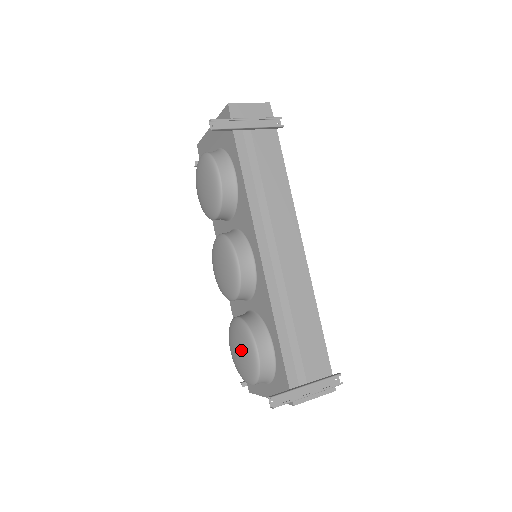
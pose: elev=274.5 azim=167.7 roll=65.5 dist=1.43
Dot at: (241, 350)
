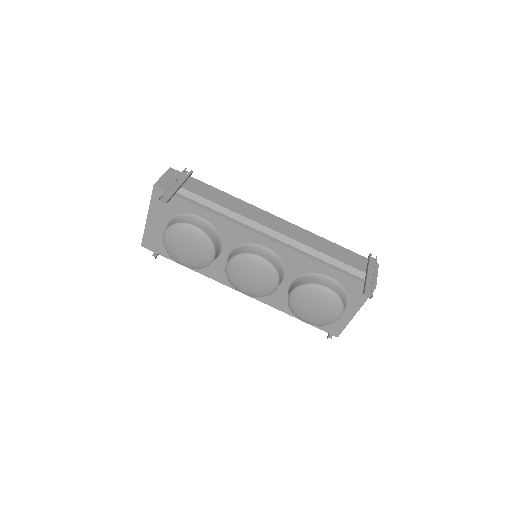
Dot at: (316, 303)
